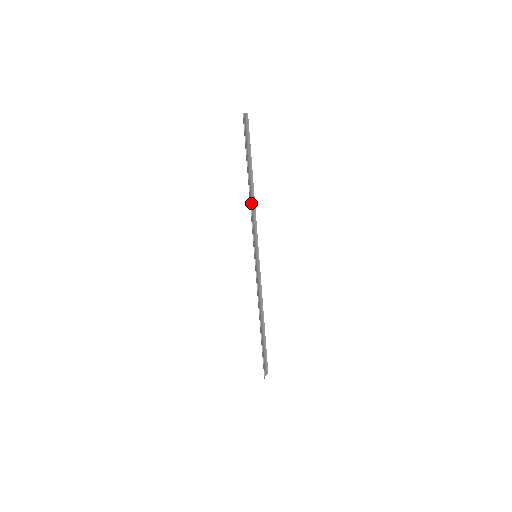
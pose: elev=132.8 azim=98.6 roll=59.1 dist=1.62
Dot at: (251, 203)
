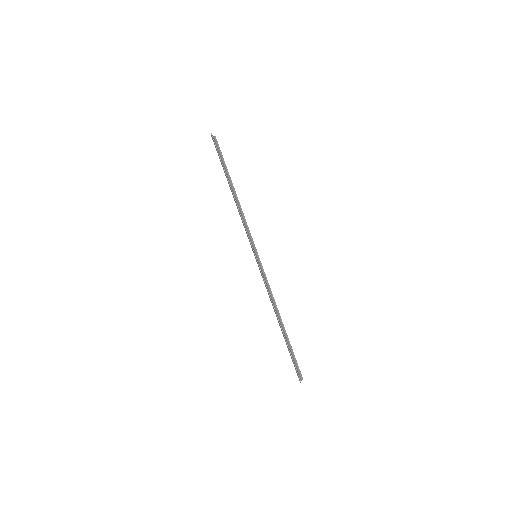
Dot at: occluded
